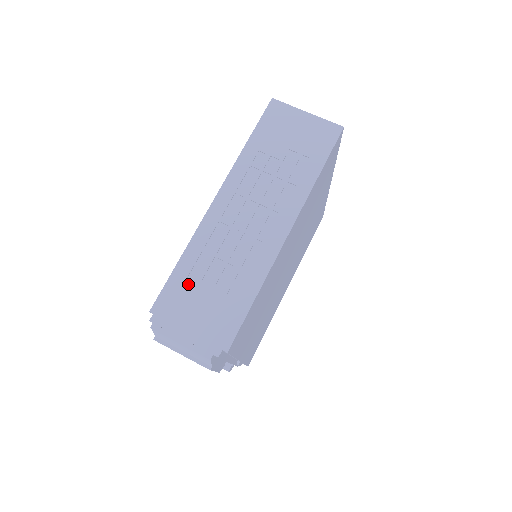
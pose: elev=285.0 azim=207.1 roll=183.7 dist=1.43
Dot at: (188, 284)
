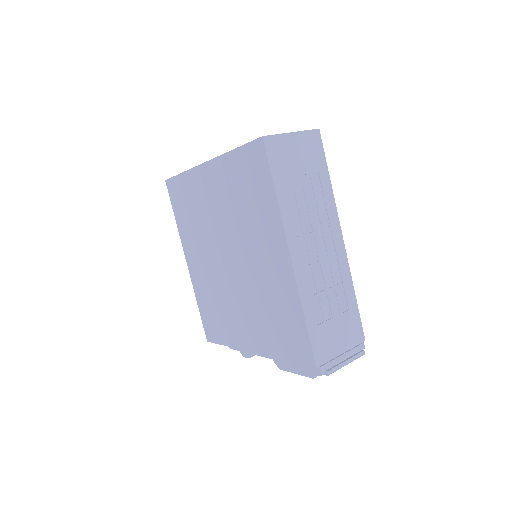
Dot at: (321, 328)
